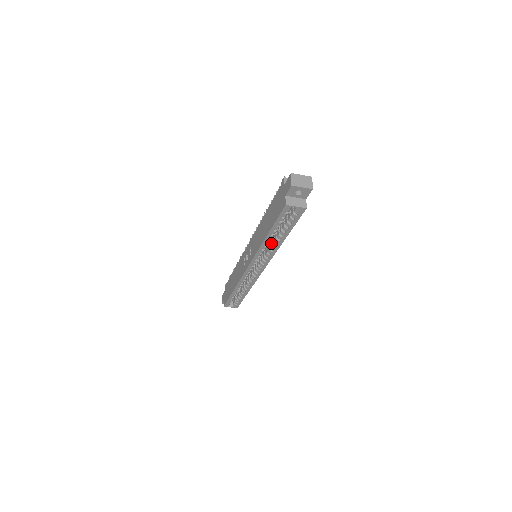
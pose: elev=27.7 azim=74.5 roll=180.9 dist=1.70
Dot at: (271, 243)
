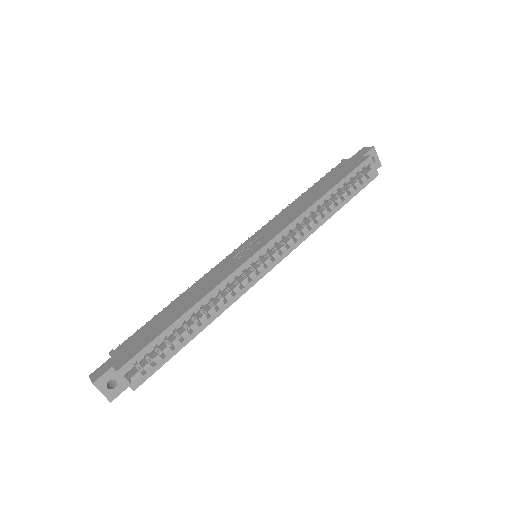
Dot at: (310, 220)
